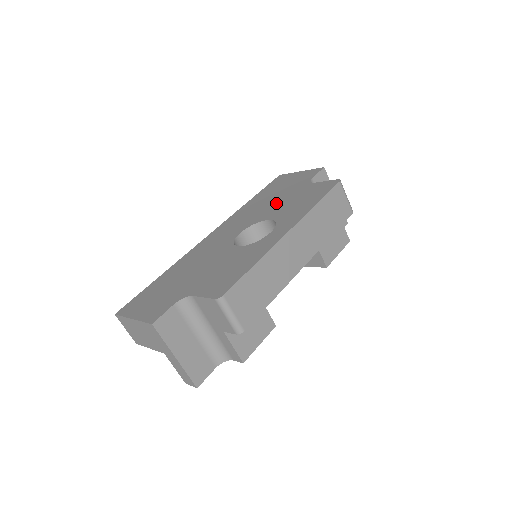
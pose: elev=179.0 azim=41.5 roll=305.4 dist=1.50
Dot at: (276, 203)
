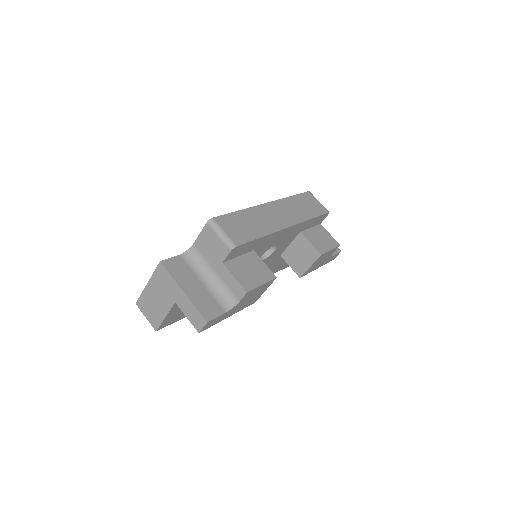
Dot at: occluded
